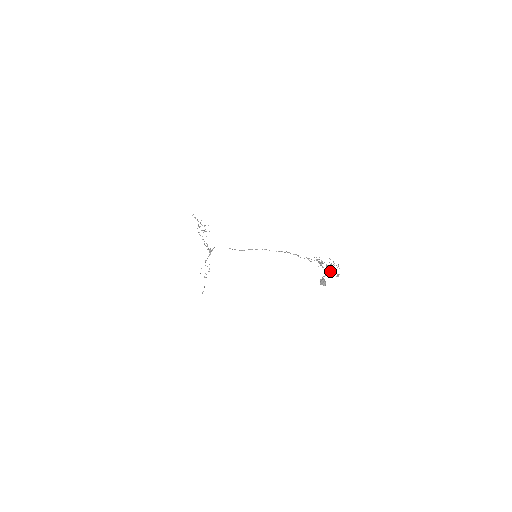
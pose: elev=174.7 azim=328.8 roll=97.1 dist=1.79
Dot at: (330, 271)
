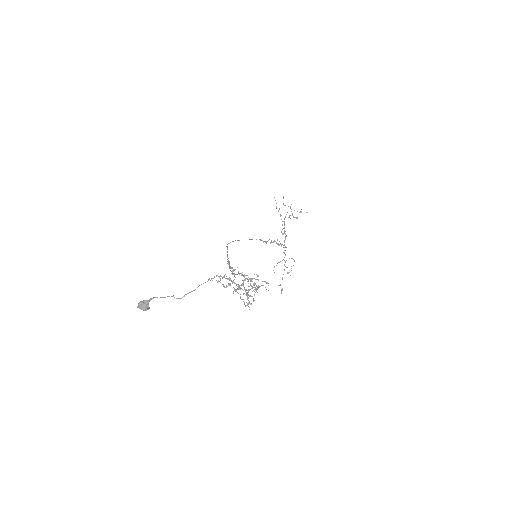
Dot at: (246, 295)
